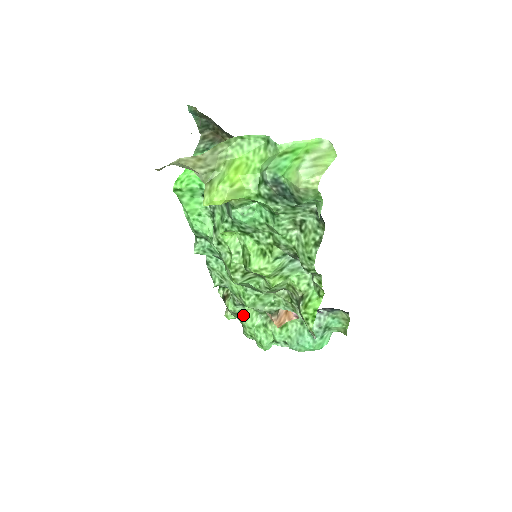
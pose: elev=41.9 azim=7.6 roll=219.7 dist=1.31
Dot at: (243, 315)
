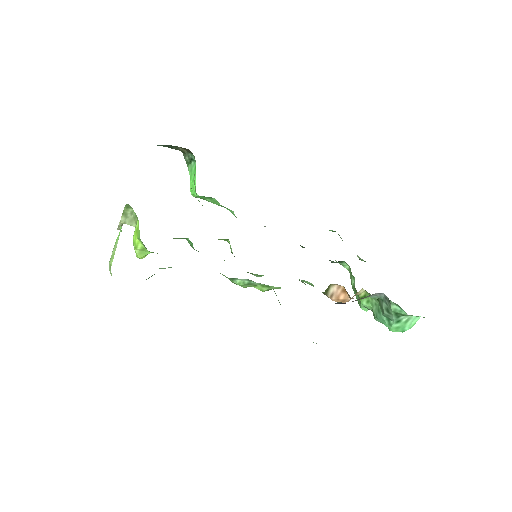
Dot at: occluded
